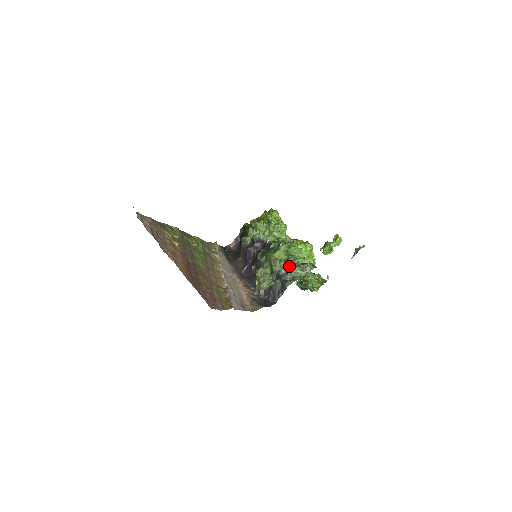
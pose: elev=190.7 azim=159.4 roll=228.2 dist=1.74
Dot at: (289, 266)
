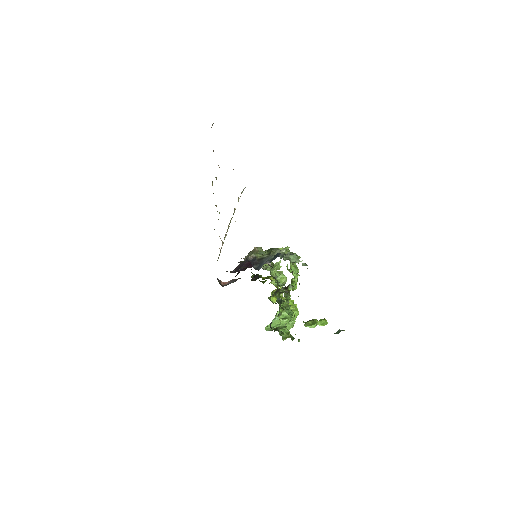
Dot at: occluded
